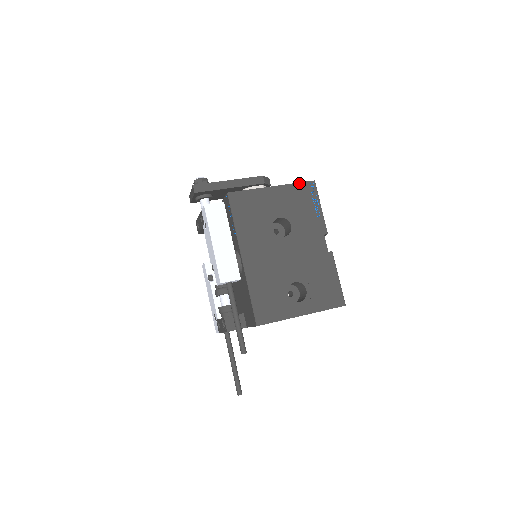
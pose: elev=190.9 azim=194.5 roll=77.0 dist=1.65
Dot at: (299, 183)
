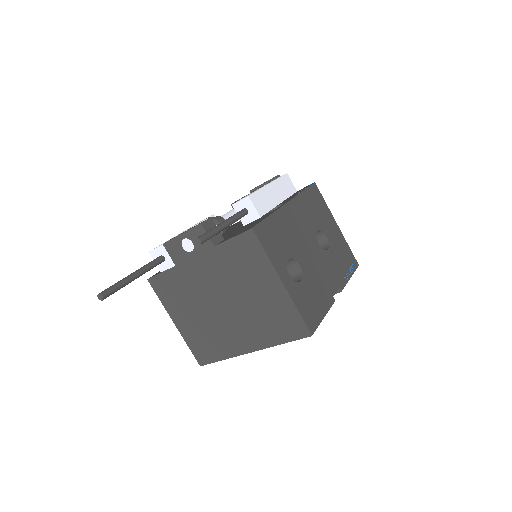
Dot at: occluded
